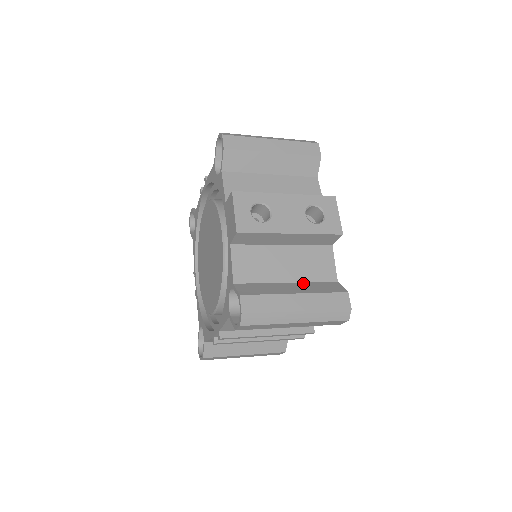
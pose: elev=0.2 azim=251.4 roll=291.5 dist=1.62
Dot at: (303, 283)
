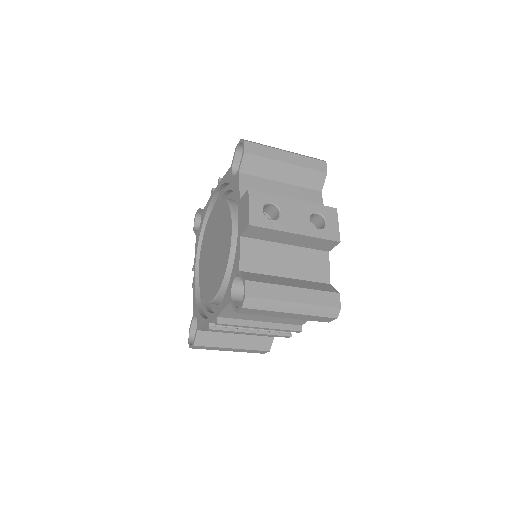
Dot at: (300, 280)
